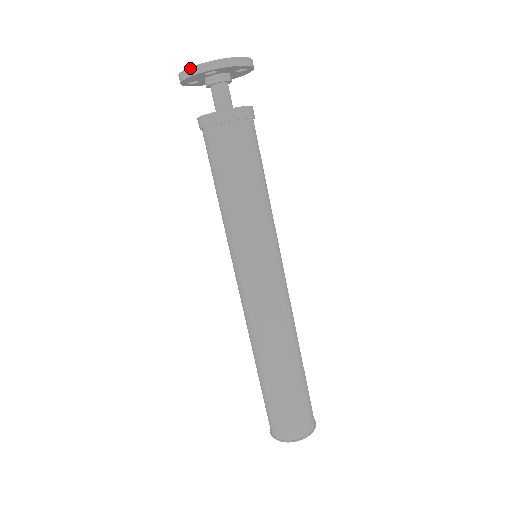
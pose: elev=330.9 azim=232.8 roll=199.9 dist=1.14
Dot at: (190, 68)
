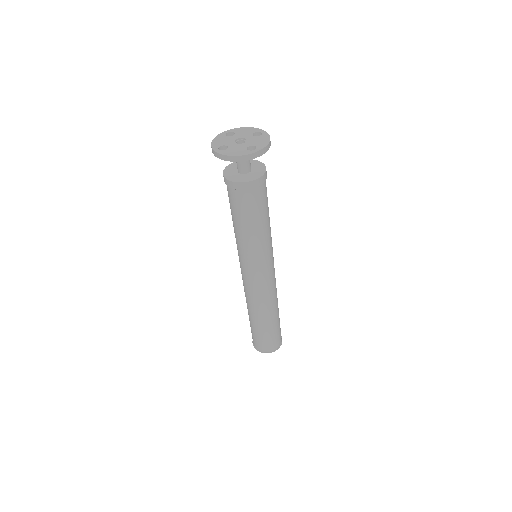
Dot at: (211, 146)
